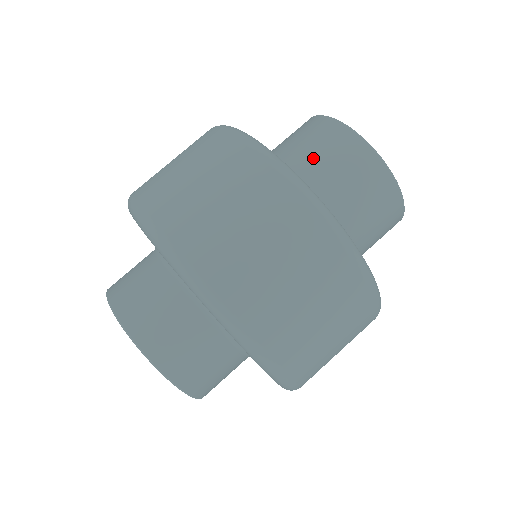
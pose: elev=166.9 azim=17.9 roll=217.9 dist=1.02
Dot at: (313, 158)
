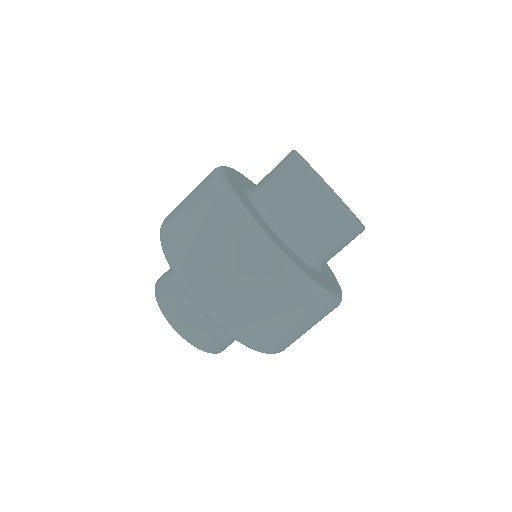
Dot at: (270, 179)
